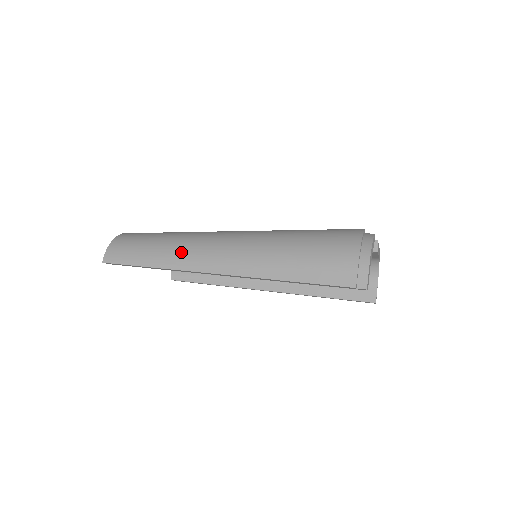
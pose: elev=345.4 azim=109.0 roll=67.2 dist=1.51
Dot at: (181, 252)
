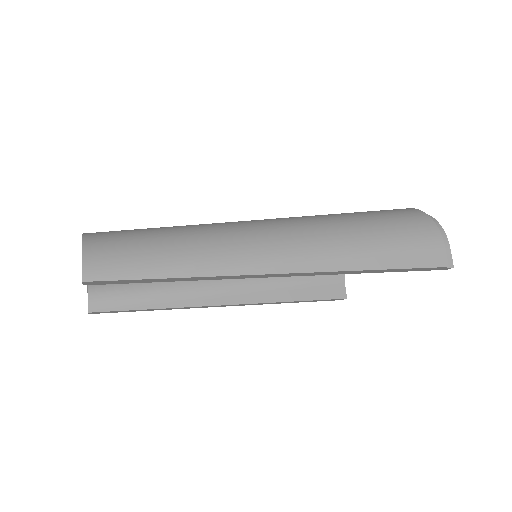
Dot at: (228, 249)
